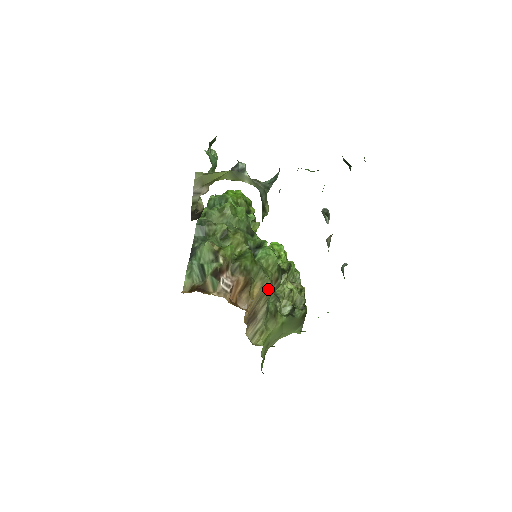
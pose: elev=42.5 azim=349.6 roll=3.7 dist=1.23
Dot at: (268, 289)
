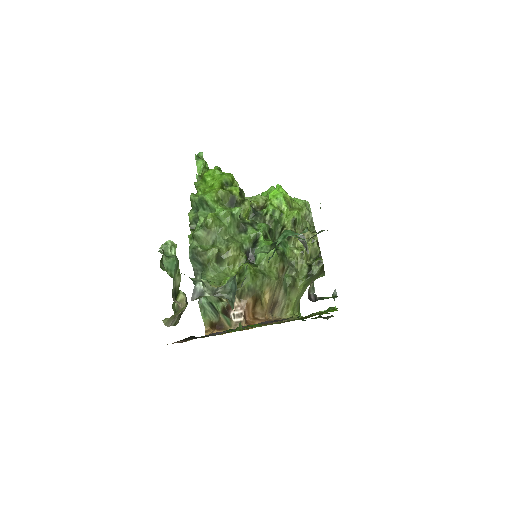
Dot at: (278, 282)
